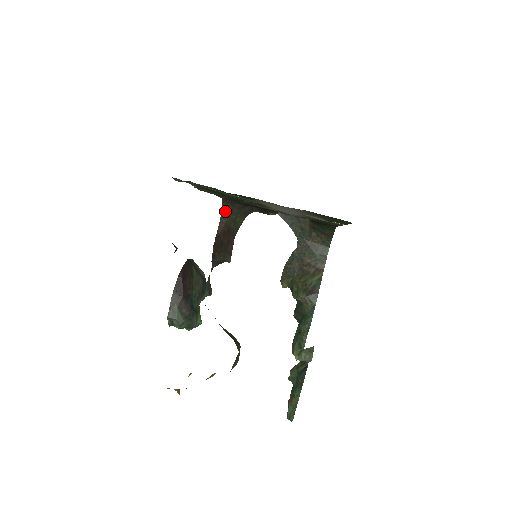
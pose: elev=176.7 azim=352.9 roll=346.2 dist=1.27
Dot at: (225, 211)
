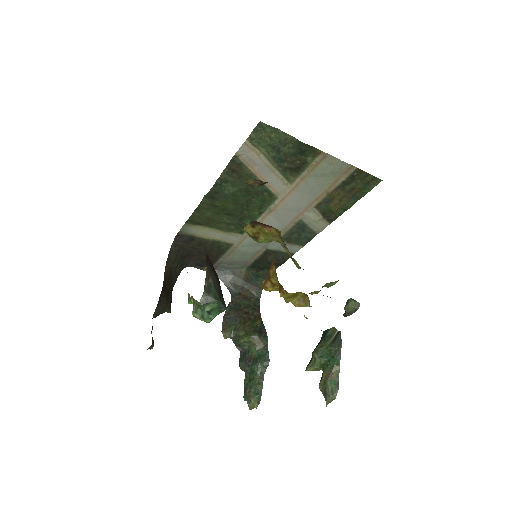
Dot at: (171, 256)
